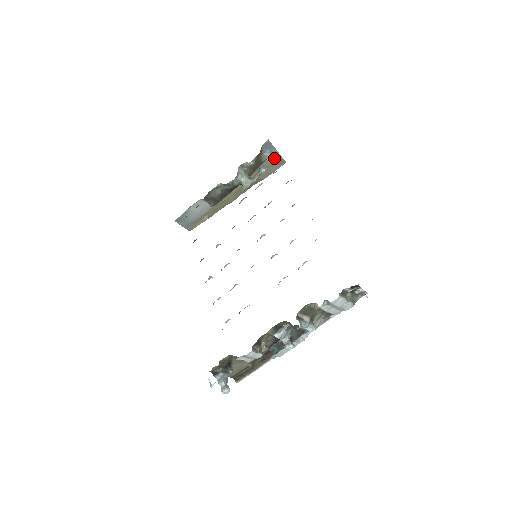
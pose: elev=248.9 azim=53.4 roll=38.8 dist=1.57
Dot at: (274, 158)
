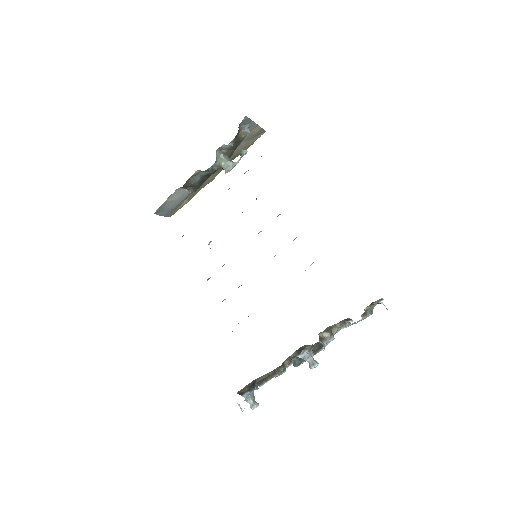
Dot at: (253, 130)
